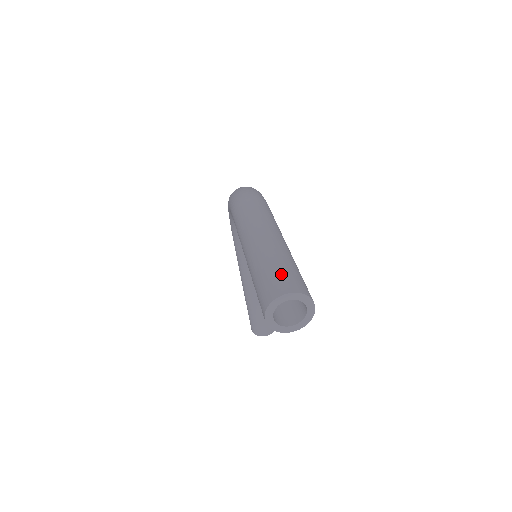
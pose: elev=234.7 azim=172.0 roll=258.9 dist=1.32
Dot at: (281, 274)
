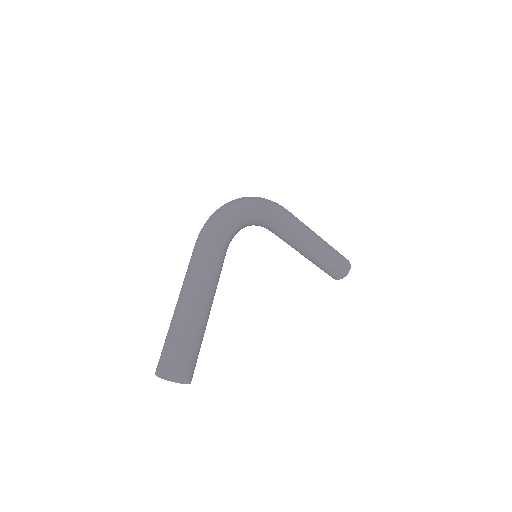
Dot at: (165, 351)
